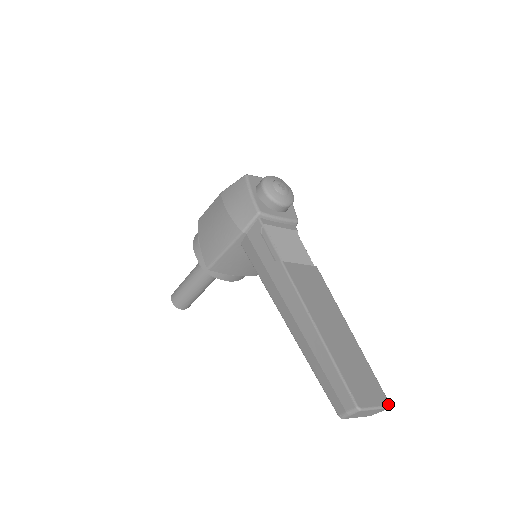
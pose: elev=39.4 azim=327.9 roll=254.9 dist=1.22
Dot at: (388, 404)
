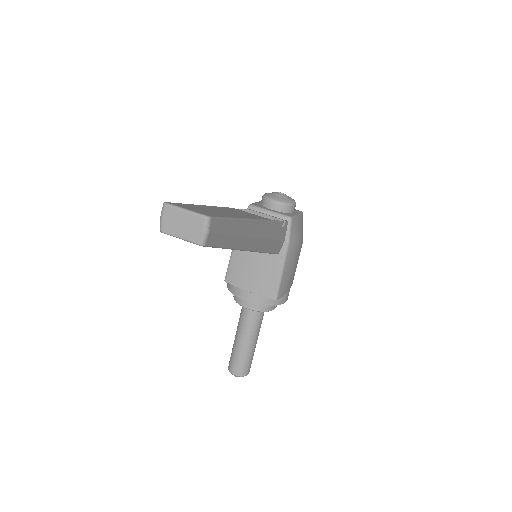
Dot at: (206, 215)
